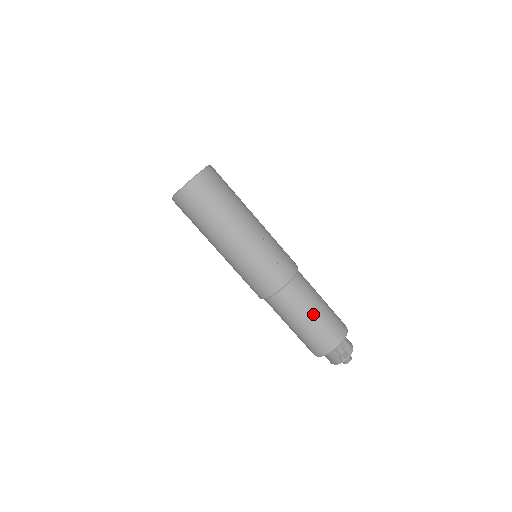
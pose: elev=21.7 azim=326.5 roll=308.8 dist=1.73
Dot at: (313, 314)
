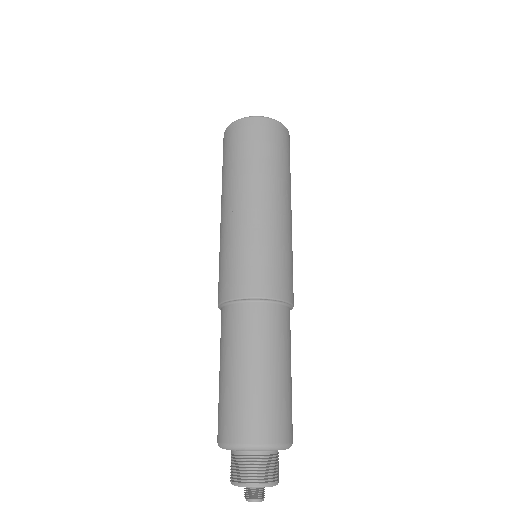
Dot at: (287, 370)
